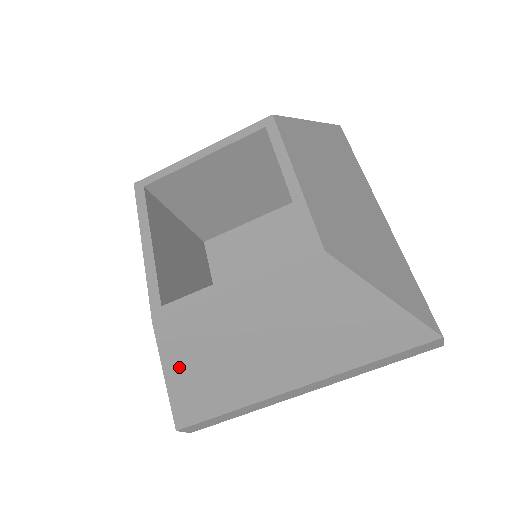
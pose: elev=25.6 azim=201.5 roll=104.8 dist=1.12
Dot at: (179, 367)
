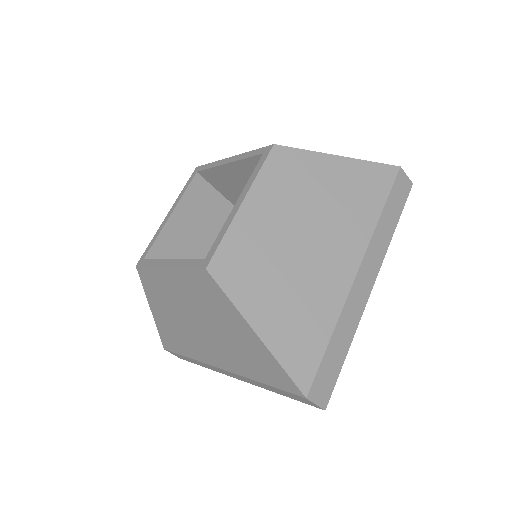
Dot at: (255, 307)
